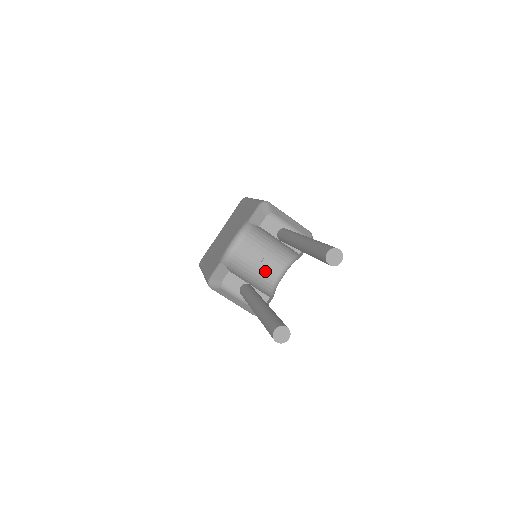
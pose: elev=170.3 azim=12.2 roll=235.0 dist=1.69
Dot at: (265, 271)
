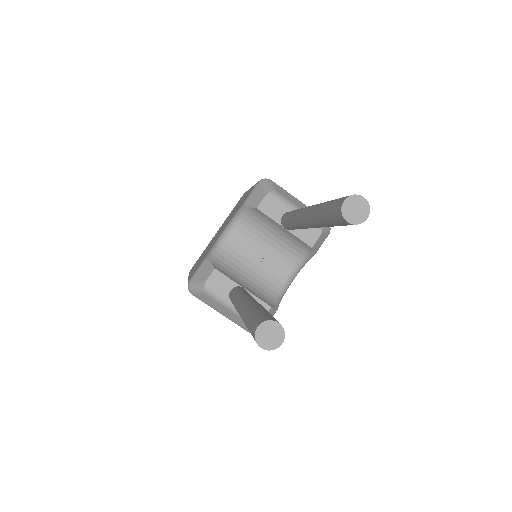
Dot at: (266, 273)
